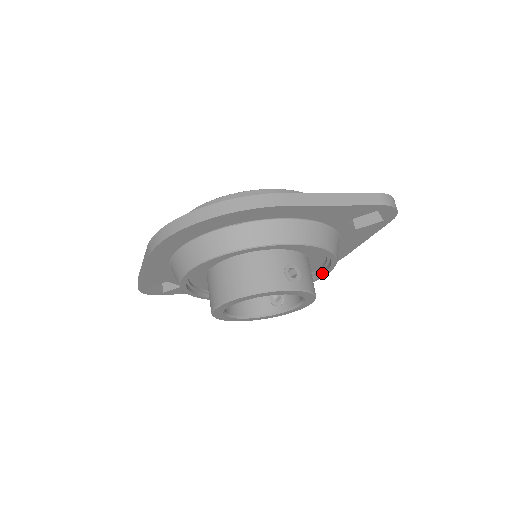
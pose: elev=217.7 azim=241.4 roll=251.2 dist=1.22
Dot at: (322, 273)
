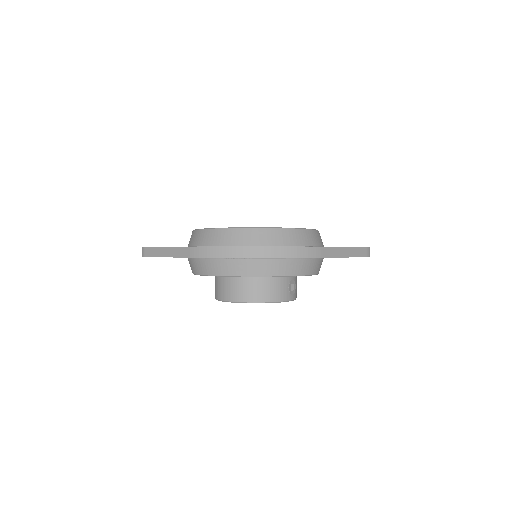
Dot at: occluded
